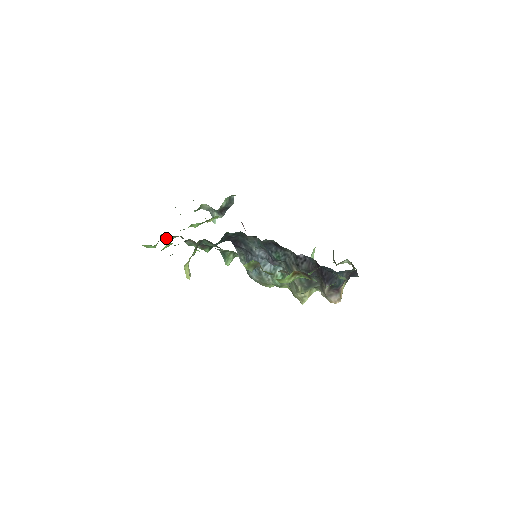
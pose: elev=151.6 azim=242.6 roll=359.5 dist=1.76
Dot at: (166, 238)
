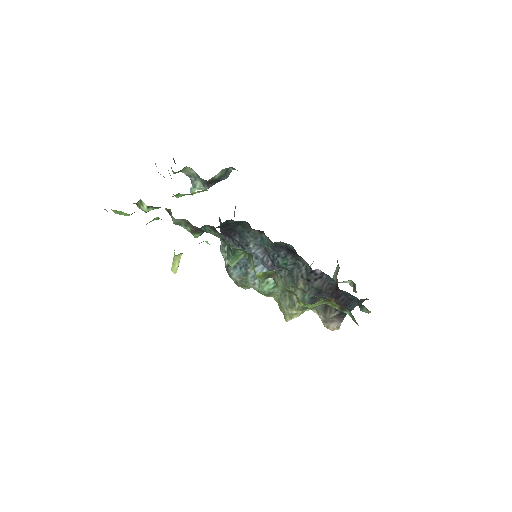
Dot at: (146, 206)
